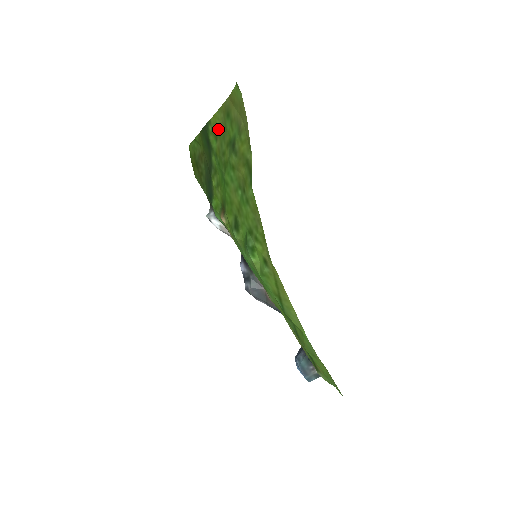
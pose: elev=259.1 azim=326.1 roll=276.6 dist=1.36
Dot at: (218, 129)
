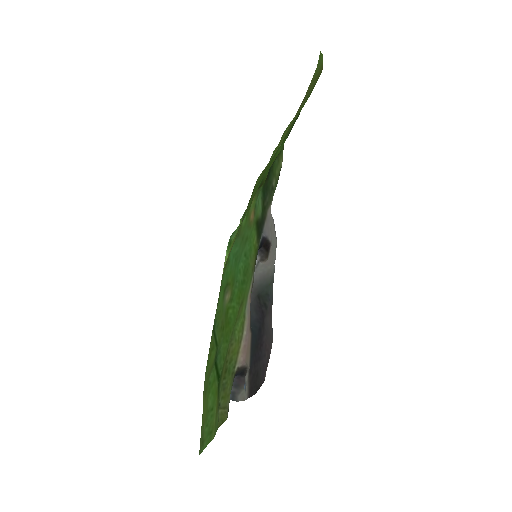
Dot at: occluded
